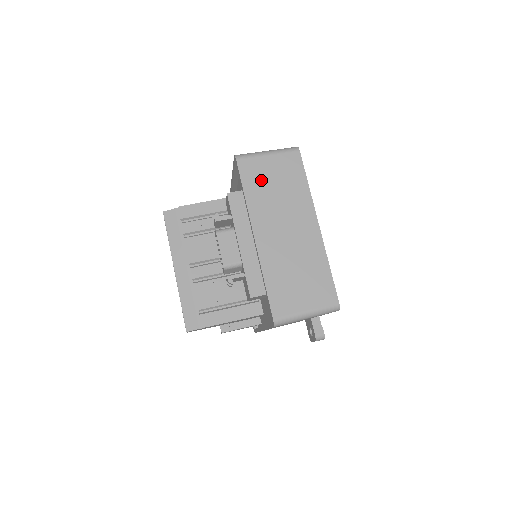
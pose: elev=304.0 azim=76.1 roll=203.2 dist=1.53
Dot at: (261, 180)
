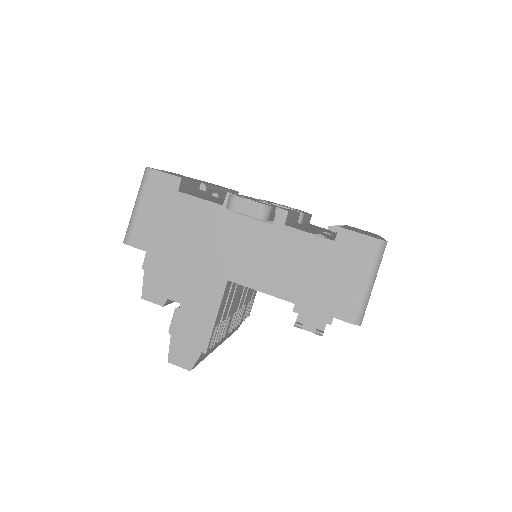
Dot at: occluded
